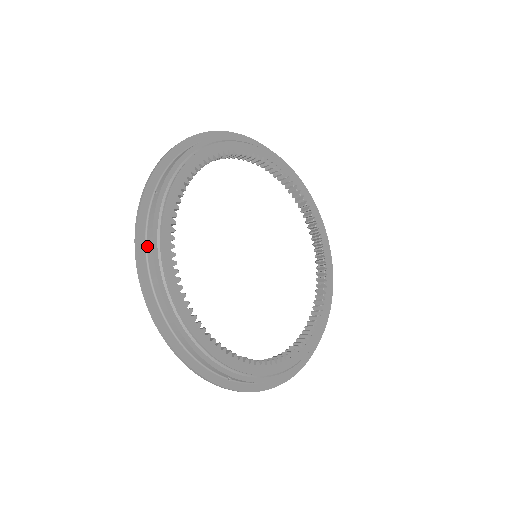
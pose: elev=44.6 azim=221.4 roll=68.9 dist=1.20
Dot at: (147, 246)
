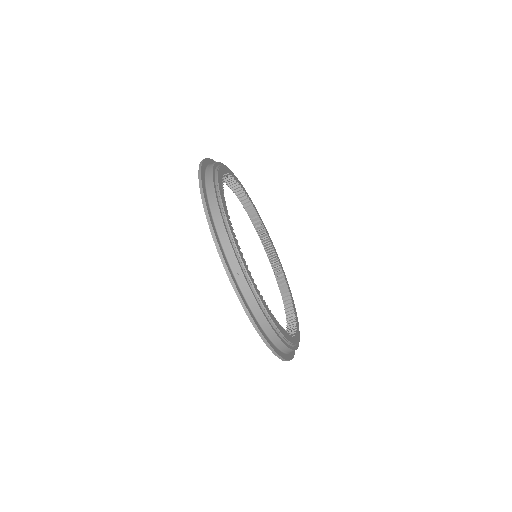
Dot at: (255, 316)
